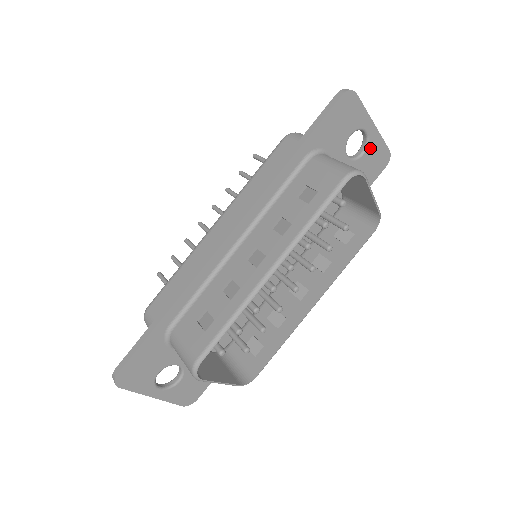
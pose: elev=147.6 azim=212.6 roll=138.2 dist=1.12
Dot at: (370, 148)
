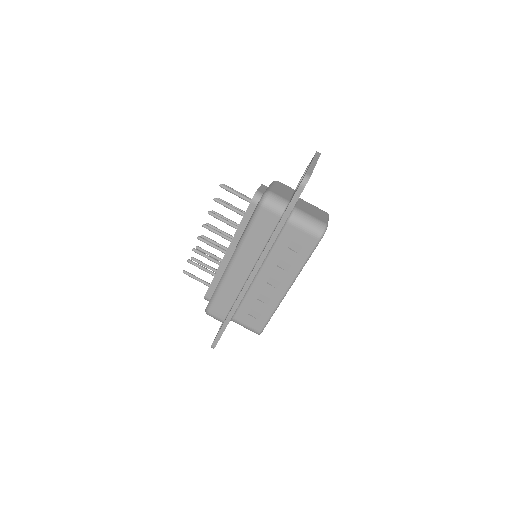
Dot at: occluded
